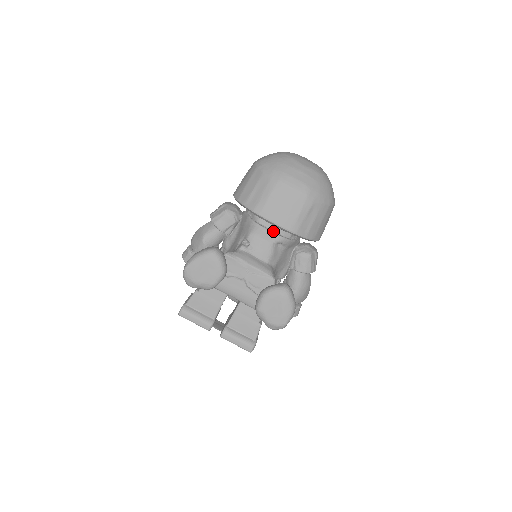
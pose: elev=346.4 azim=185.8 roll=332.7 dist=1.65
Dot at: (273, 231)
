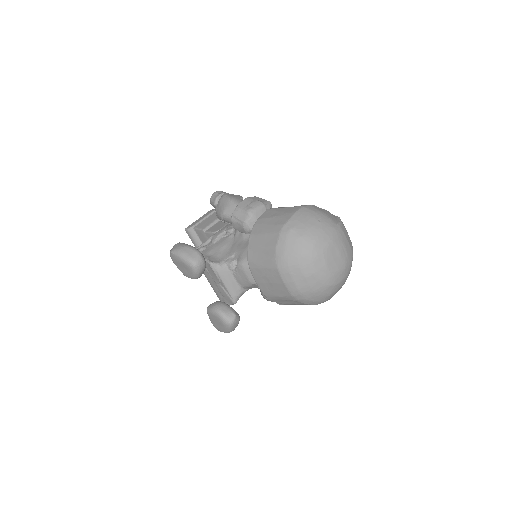
Dot at: occluded
